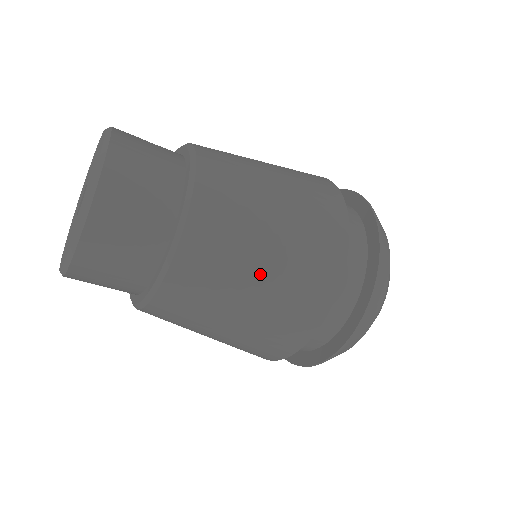
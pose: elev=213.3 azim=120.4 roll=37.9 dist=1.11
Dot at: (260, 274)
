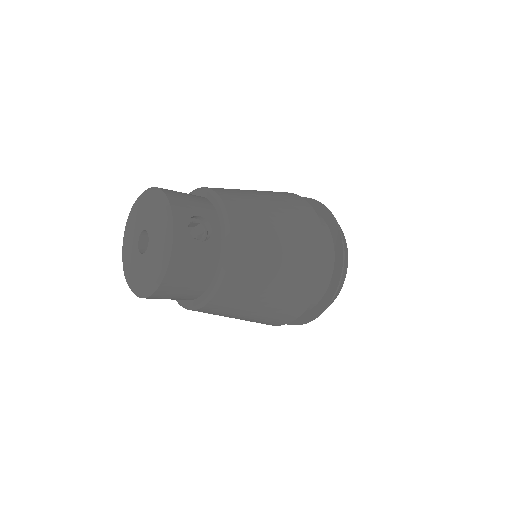
Dot at: (238, 318)
